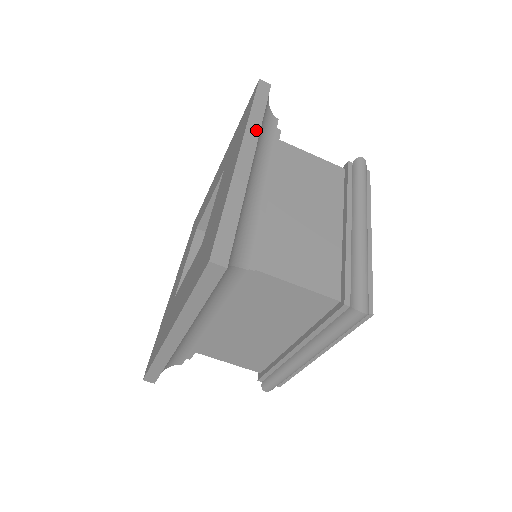
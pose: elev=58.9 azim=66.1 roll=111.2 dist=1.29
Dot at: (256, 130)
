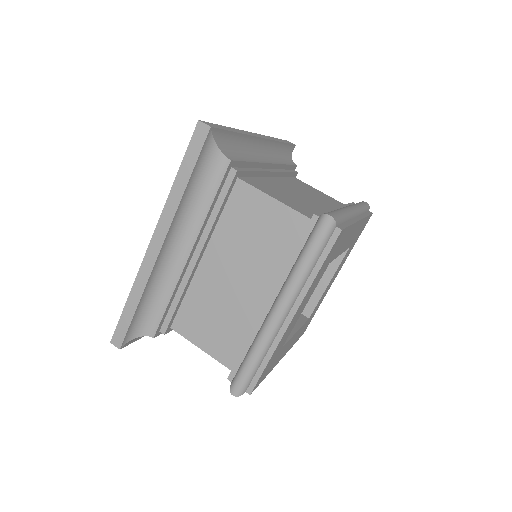
Dot at: (272, 139)
